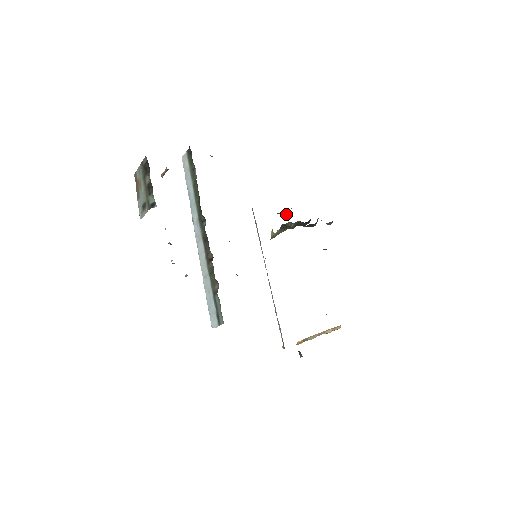
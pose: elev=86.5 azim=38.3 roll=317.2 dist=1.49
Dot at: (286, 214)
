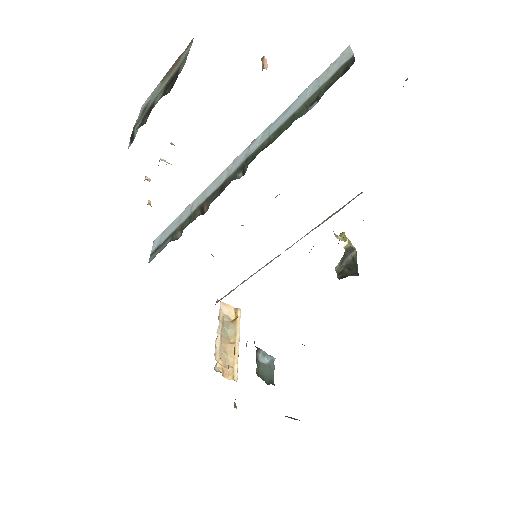
Dot at: (341, 271)
